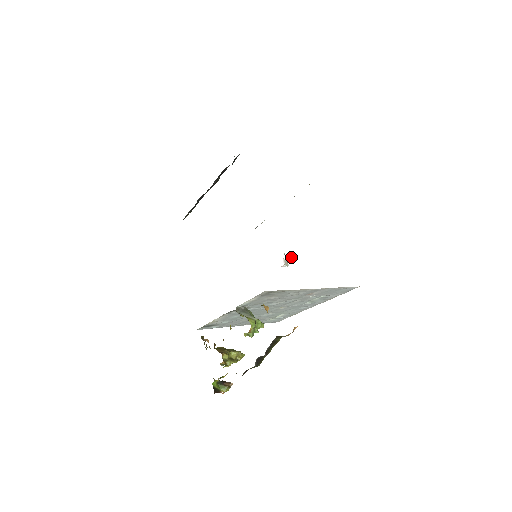
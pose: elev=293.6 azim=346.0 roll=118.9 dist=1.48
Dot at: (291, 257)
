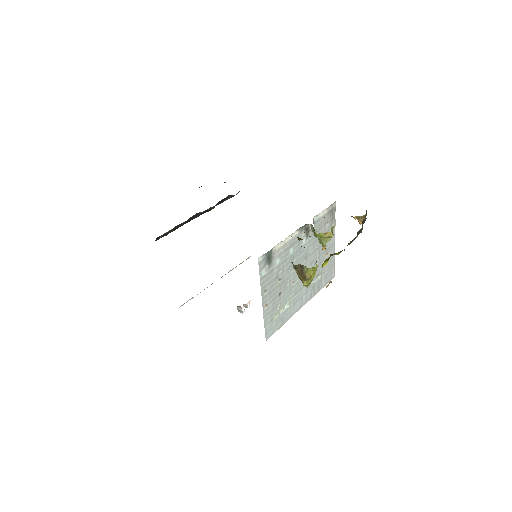
Dot at: occluded
